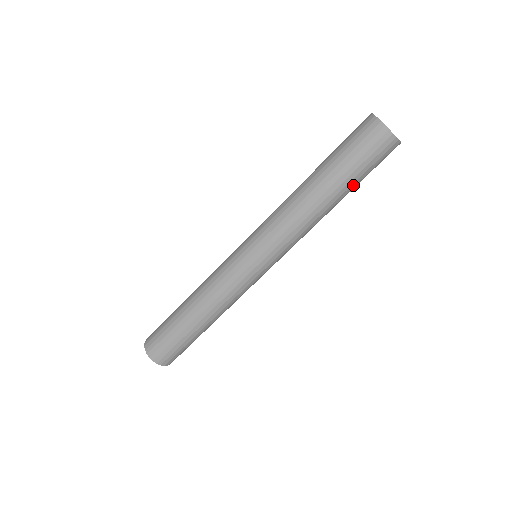
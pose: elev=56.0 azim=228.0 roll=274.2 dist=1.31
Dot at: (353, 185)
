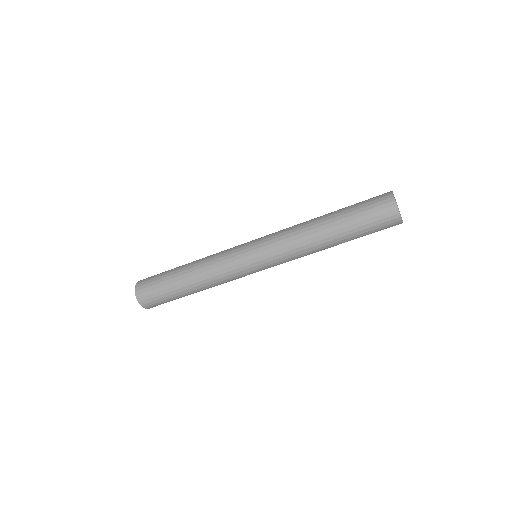
Dot at: occluded
